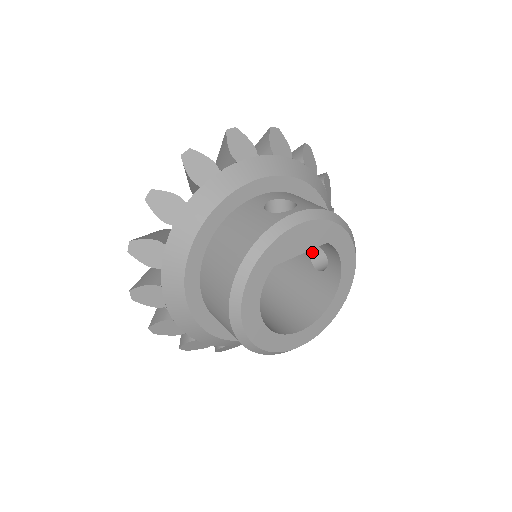
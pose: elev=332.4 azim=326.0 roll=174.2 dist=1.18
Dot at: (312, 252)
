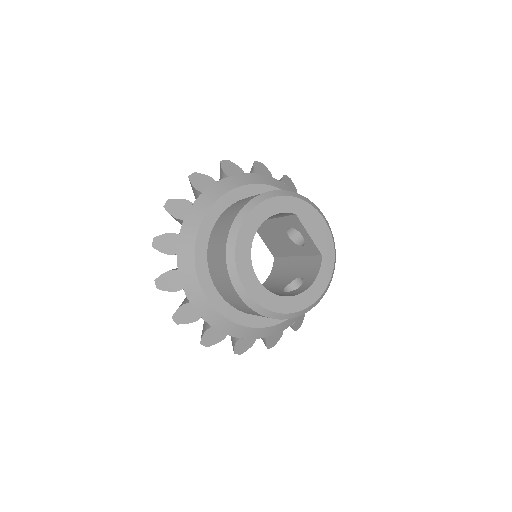
Dot at: (288, 289)
